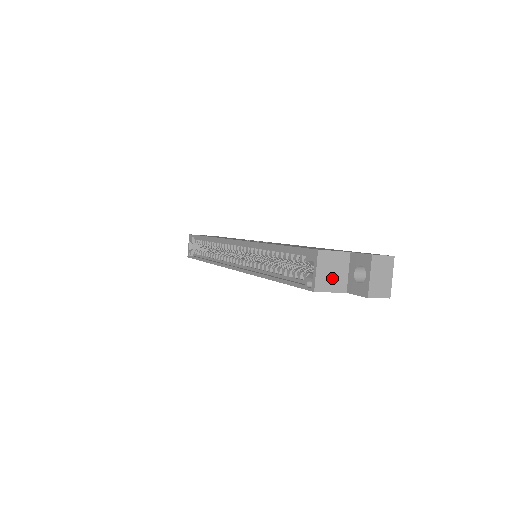
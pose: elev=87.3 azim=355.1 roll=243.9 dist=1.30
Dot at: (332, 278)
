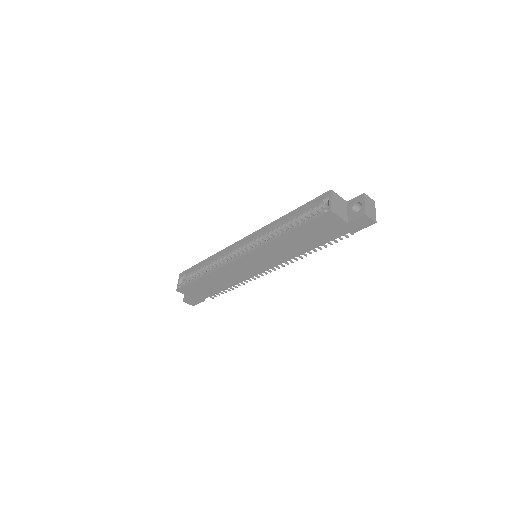
Dot at: (339, 210)
